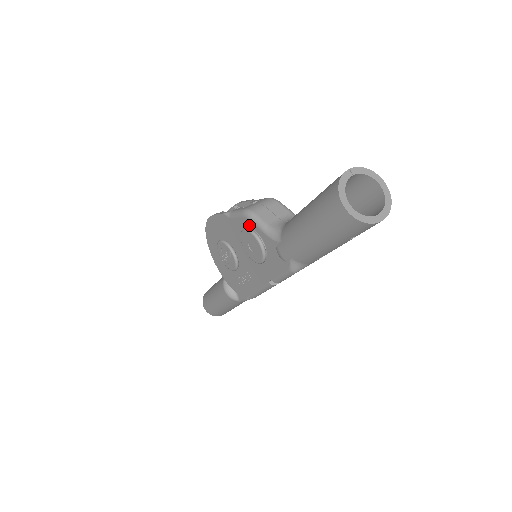
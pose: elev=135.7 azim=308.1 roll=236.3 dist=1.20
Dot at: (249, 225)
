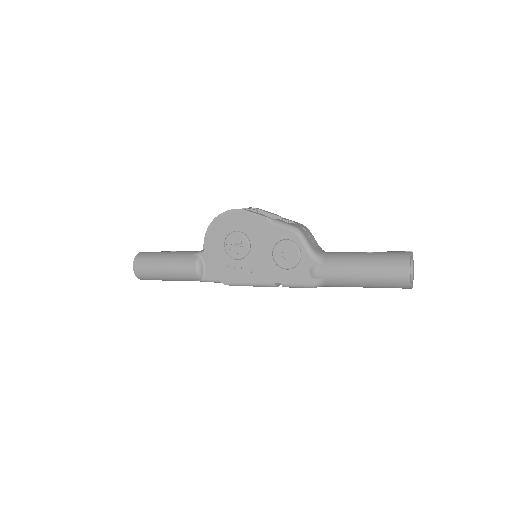
Dot at: (293, 239)
